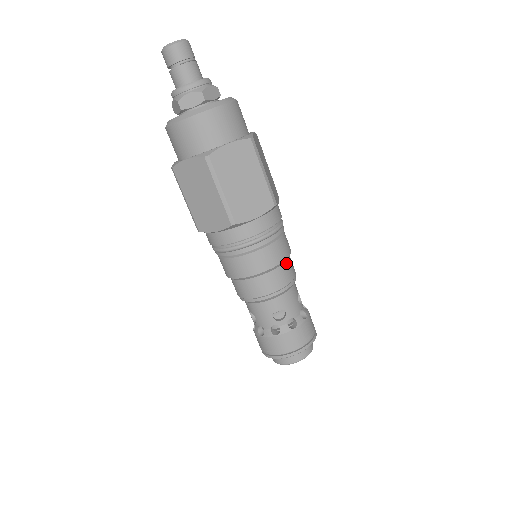
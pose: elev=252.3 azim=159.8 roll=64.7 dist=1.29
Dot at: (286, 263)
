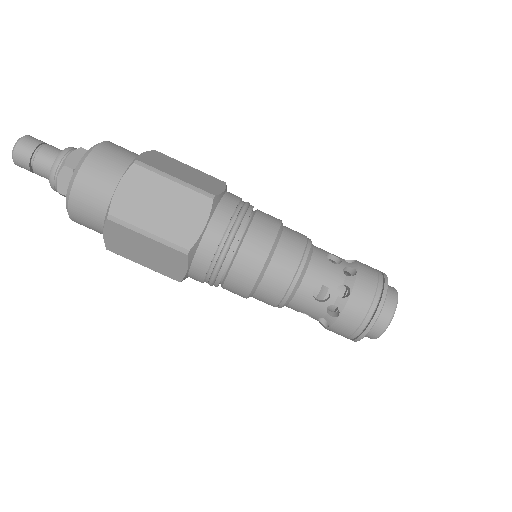
Dot at: (282, 239)
